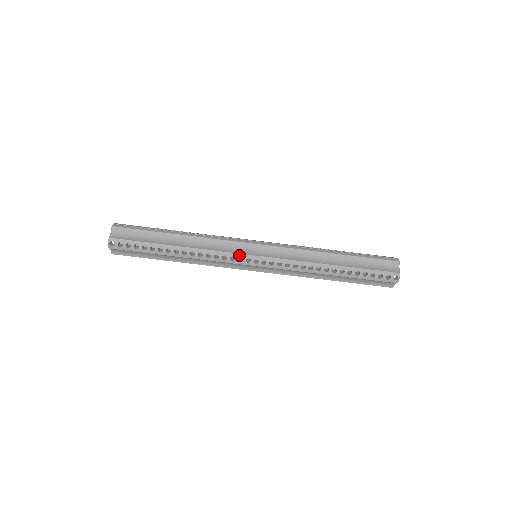
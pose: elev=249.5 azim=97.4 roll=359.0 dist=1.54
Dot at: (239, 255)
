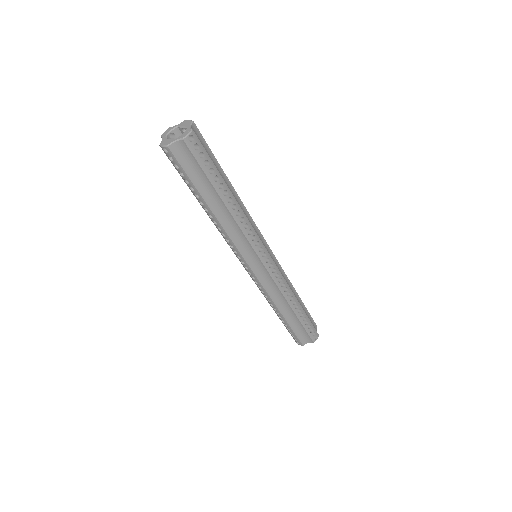
Dot at: (262, 245)
